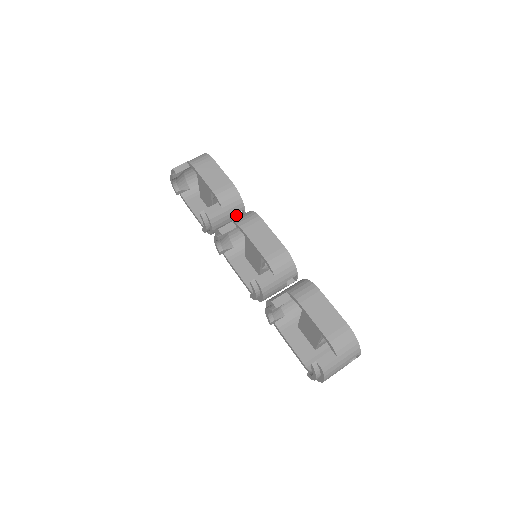
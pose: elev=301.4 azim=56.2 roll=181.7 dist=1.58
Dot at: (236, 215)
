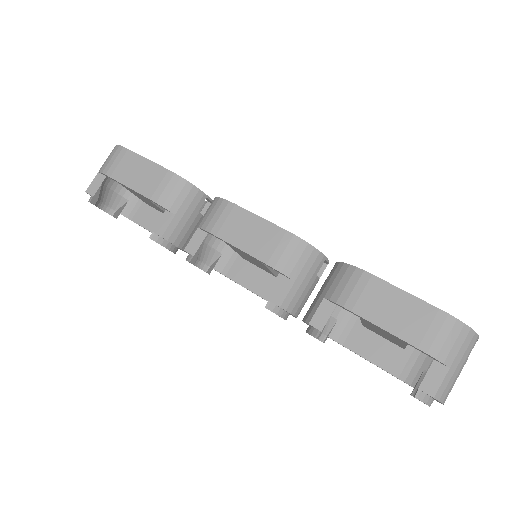
Dot at: (203, 206)
